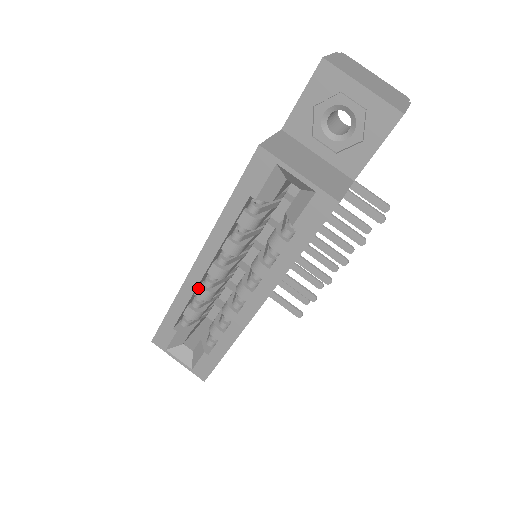
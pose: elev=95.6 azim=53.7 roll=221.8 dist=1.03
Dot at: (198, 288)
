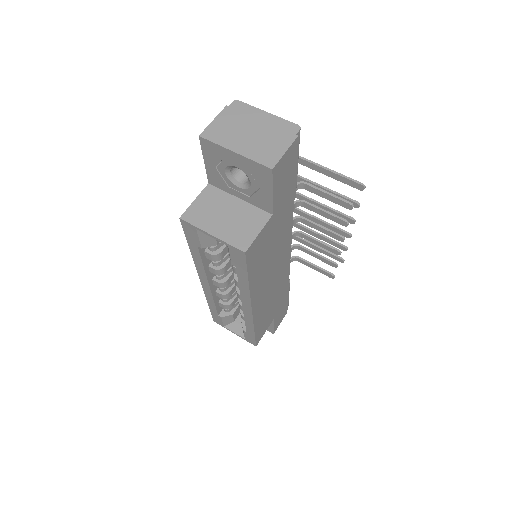
Dot at: (216, 293)
